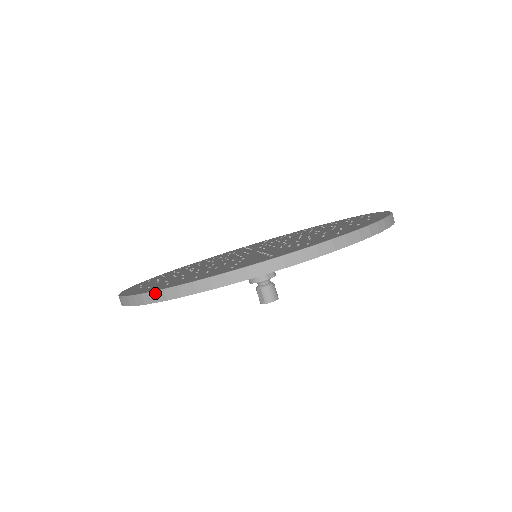
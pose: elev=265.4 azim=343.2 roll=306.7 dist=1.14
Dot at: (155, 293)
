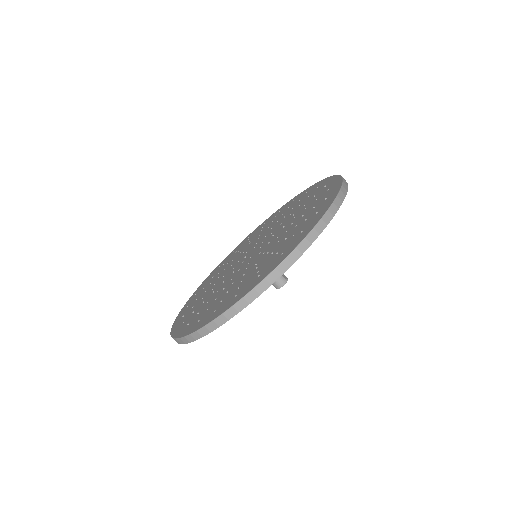
Dot at: occluded
